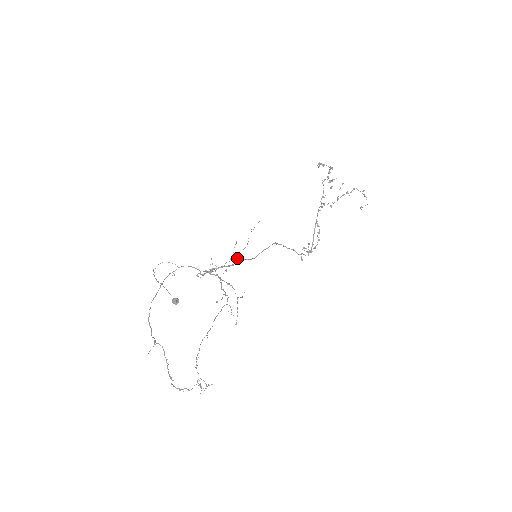
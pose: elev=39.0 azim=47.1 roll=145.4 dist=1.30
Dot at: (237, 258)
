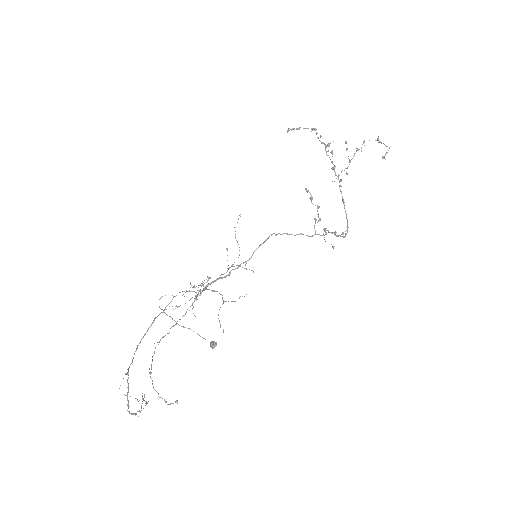
Dot at: occluded
